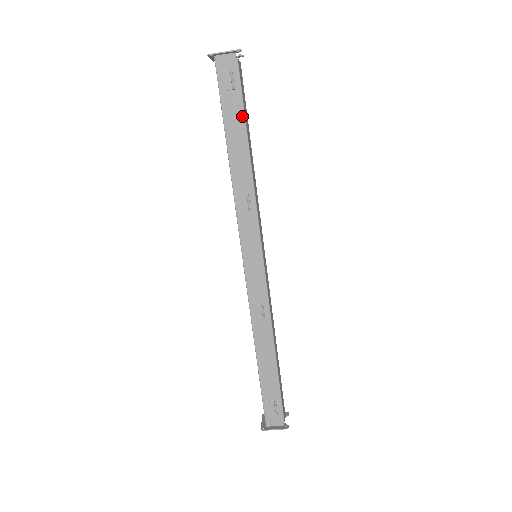
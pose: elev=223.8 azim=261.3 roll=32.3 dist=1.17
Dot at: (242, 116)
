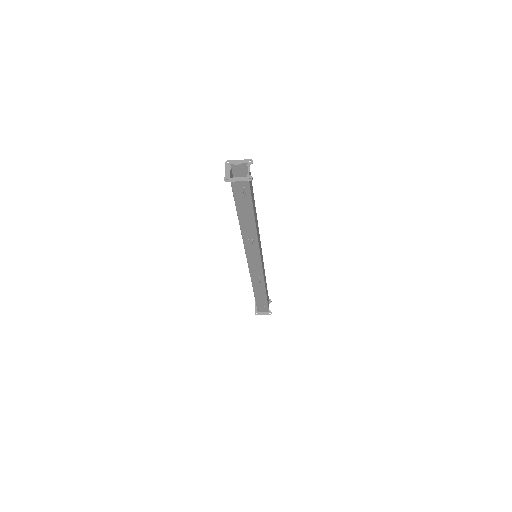
Dot at: (251, 208)
